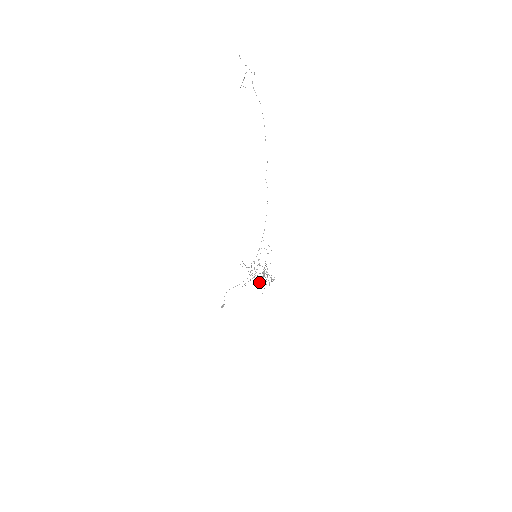
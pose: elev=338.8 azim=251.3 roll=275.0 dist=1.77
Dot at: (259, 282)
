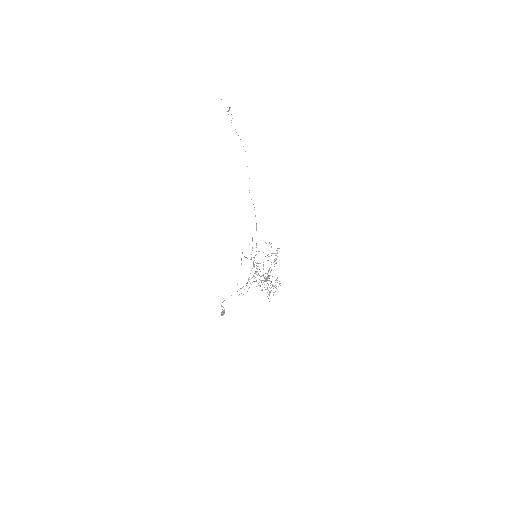
Dot at: occluded
